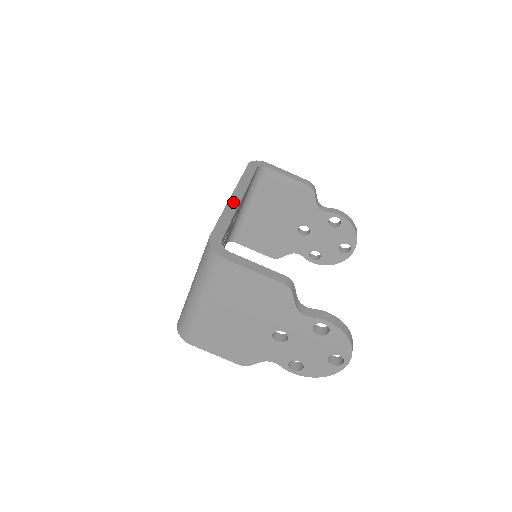
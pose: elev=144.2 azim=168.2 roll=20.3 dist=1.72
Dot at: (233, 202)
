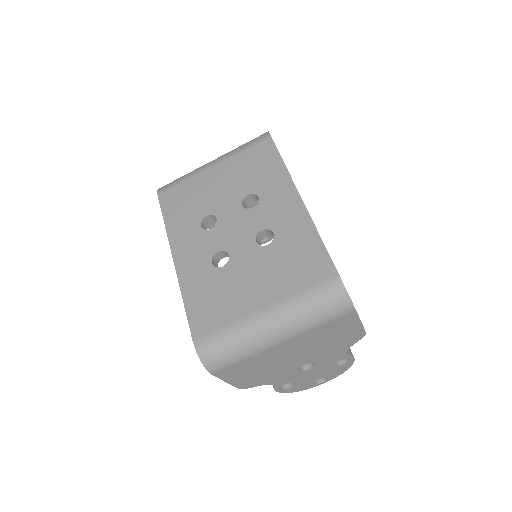
Dot at: occluded
